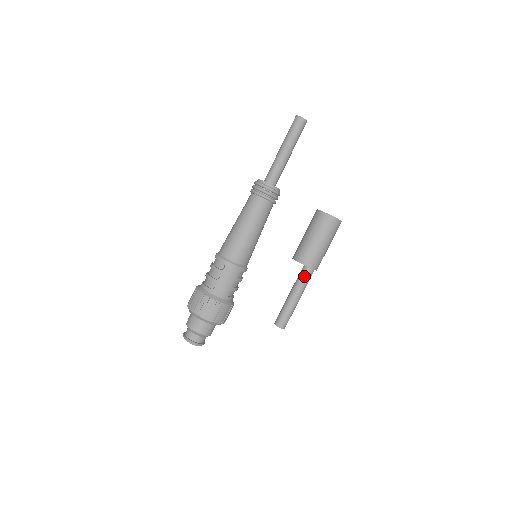
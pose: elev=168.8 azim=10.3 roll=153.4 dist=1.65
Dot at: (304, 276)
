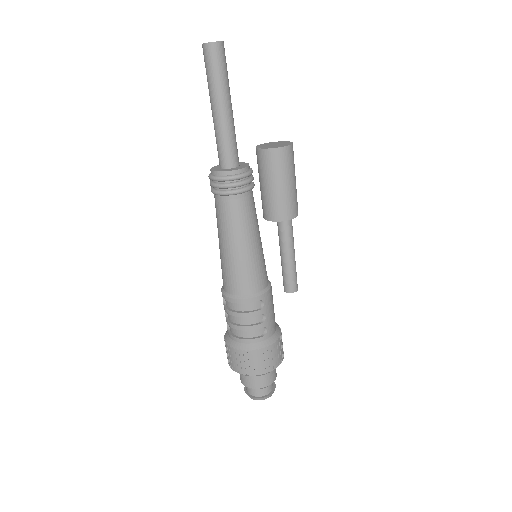
Dot at: (290, 227)
